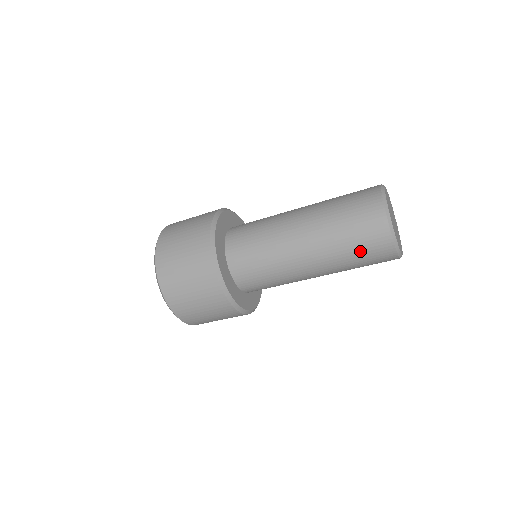
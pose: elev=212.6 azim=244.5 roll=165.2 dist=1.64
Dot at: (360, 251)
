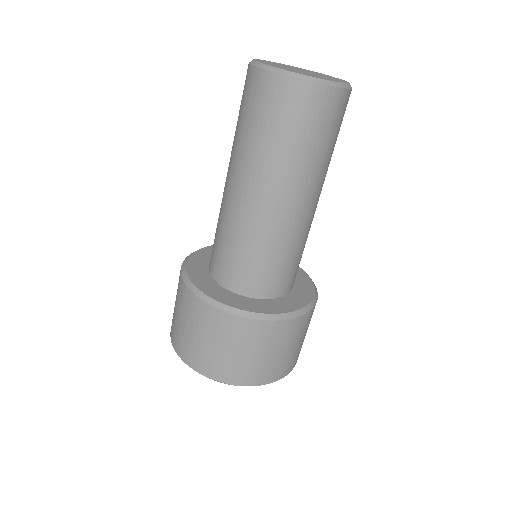
Dot at: (246, 115)
